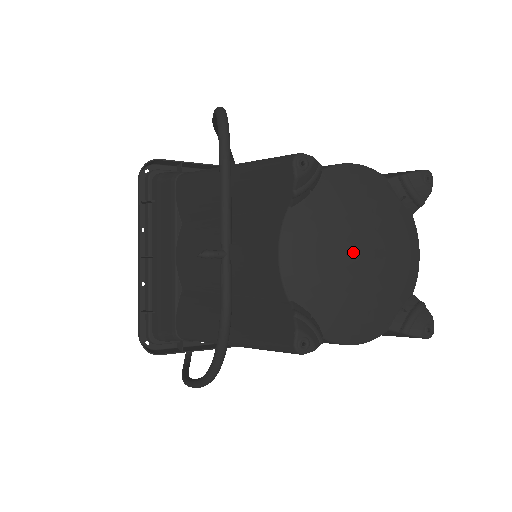
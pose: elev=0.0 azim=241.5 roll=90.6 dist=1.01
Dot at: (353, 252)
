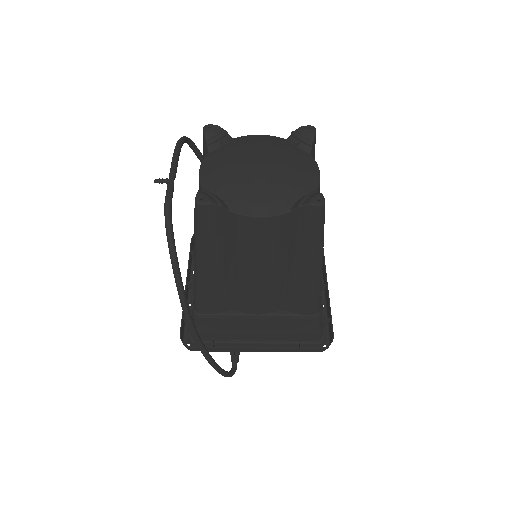
Dot at: (249, 164)
